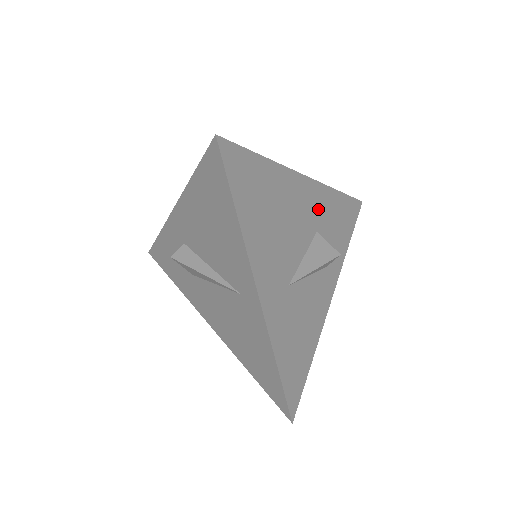
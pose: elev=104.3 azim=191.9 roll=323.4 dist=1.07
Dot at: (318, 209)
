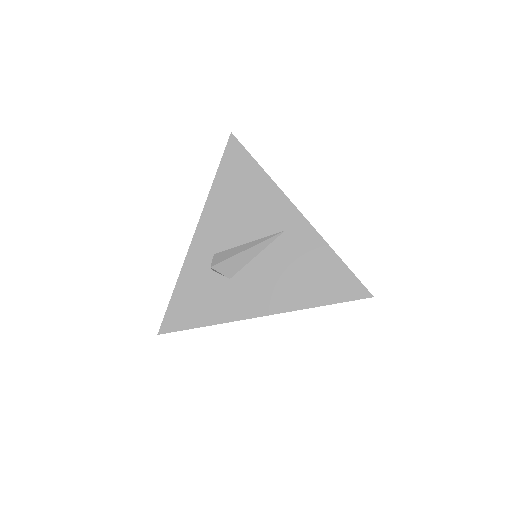
Dot at: occluded
